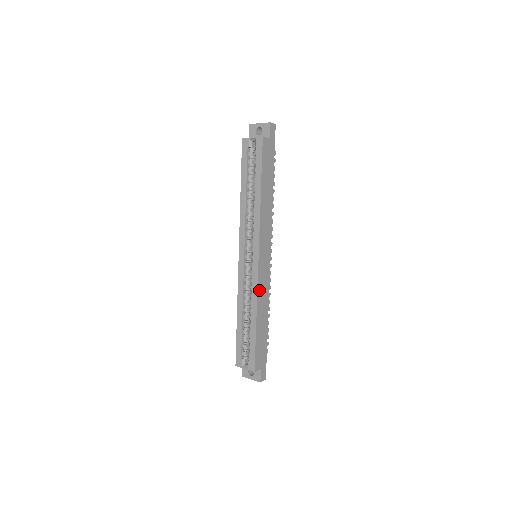
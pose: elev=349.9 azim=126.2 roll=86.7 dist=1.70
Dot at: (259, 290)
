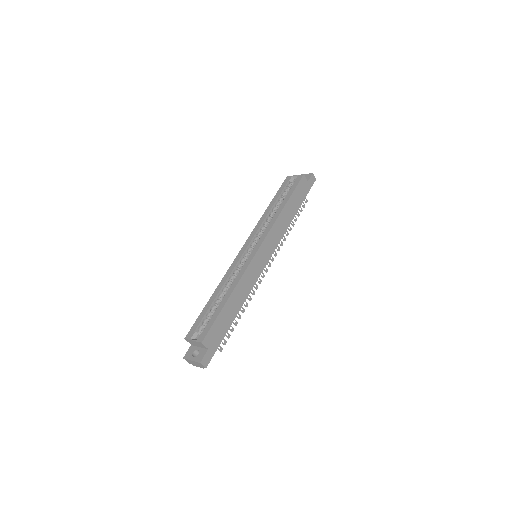
Dot at: (246, 274)
